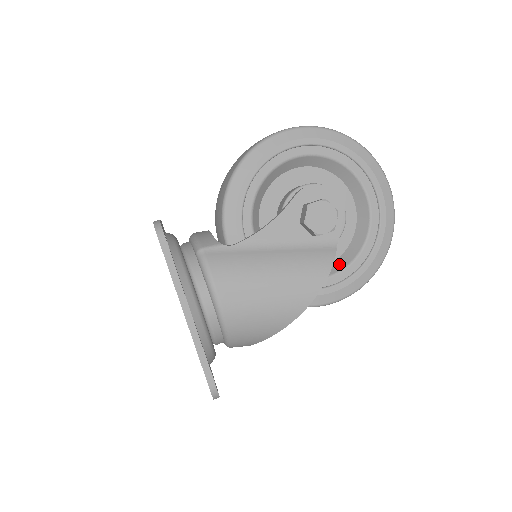
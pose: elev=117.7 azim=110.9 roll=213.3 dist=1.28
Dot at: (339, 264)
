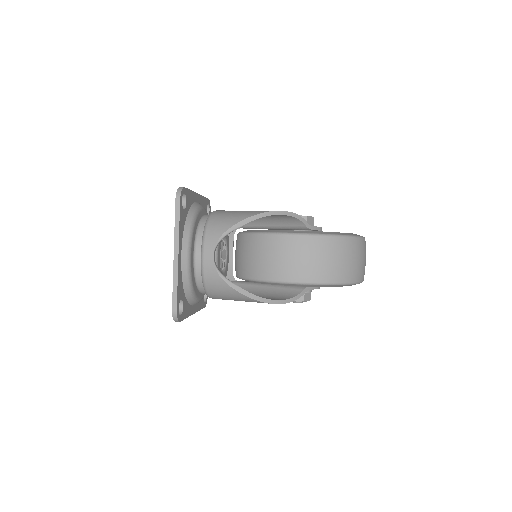
Dot at: occluded
